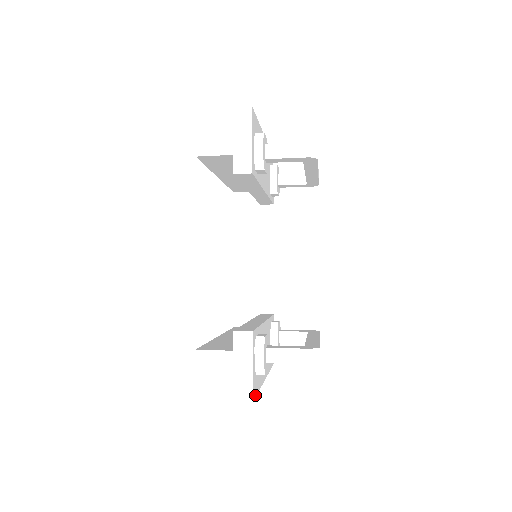
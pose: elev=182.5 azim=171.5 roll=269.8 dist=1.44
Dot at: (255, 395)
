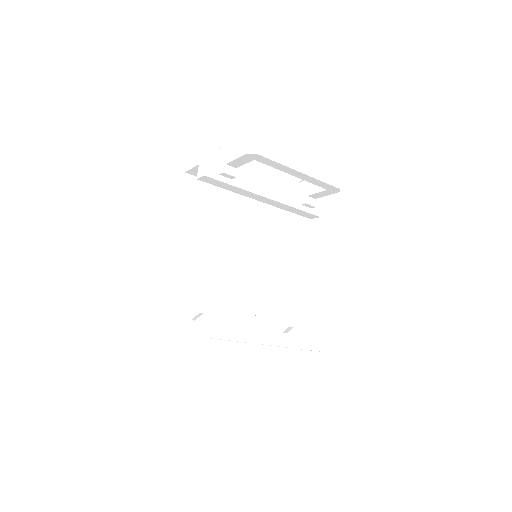
Dot at: (189, 364)
